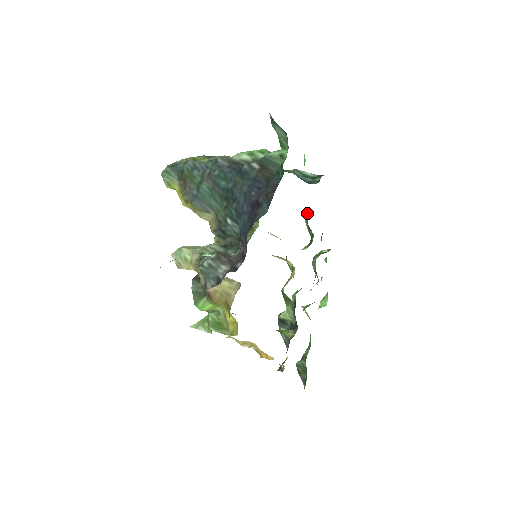
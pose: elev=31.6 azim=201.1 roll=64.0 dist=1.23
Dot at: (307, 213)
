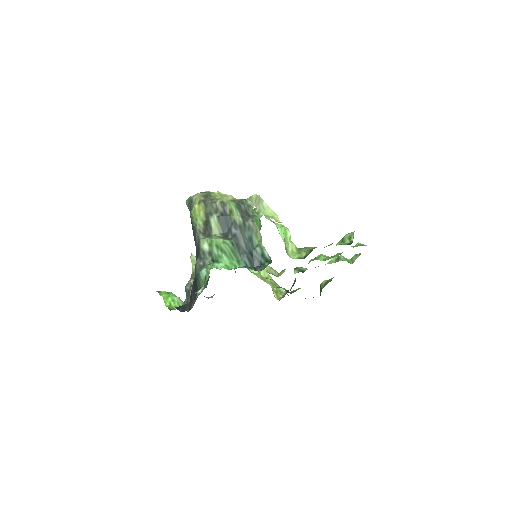
Dot at: occluded
